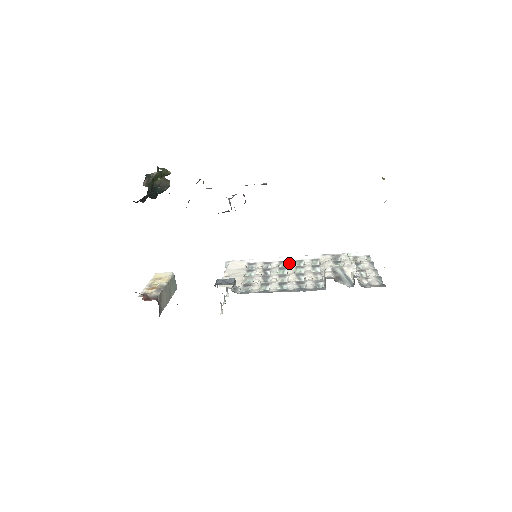
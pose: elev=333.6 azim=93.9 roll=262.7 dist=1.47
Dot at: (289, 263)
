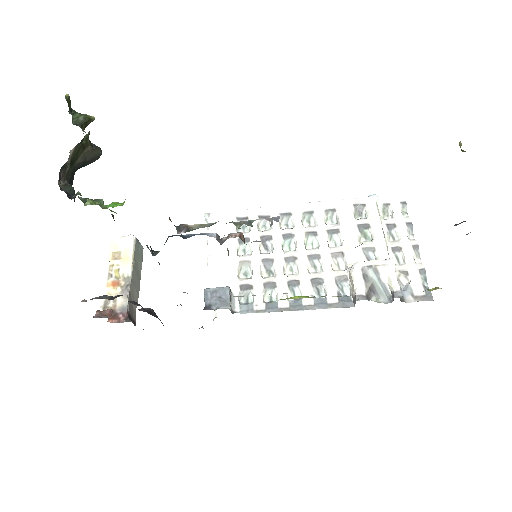
Dot at: (295, 219)
